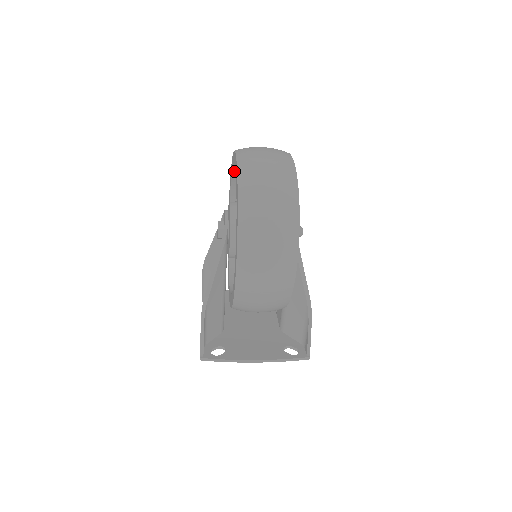
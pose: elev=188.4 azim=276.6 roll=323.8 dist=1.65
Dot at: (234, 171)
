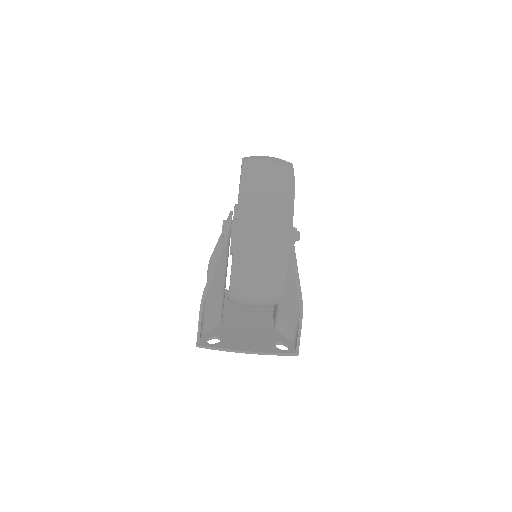
Dot at: occluded
